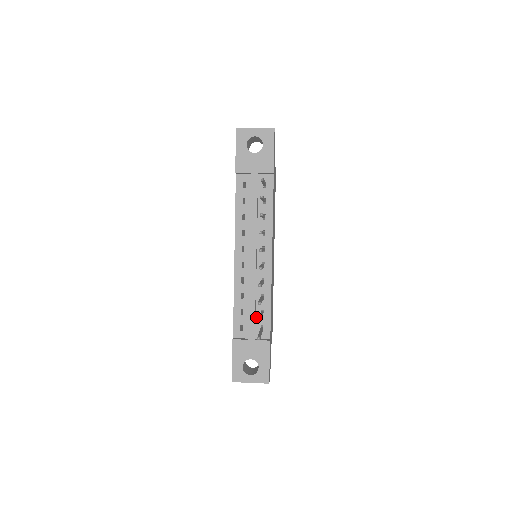
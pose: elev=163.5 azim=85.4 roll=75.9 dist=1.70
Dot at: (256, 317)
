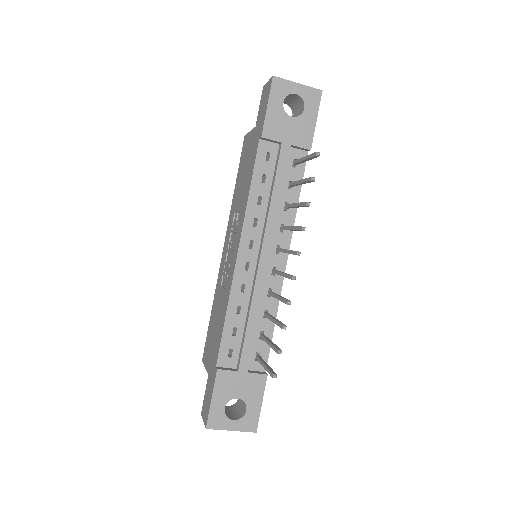
Dot at: (252, 340)
